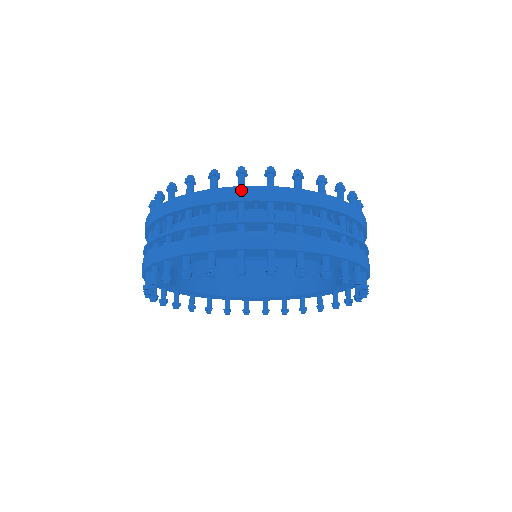
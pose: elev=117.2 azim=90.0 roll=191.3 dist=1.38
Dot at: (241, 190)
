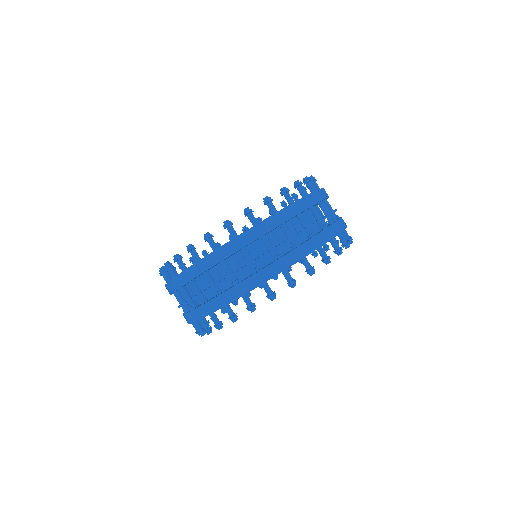
Dot at: (280, 214)
